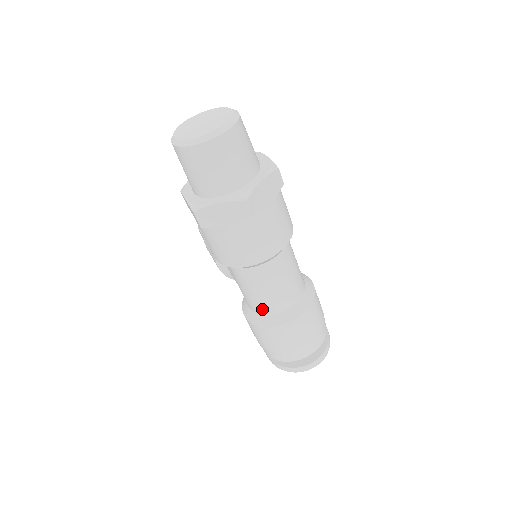
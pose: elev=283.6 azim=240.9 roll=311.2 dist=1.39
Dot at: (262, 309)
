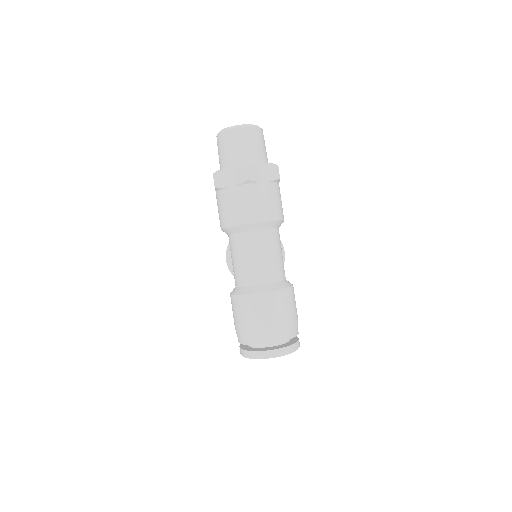
Dot at: (242, 280)
